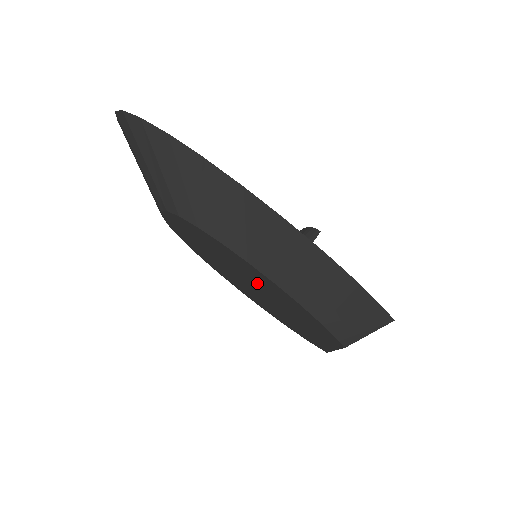
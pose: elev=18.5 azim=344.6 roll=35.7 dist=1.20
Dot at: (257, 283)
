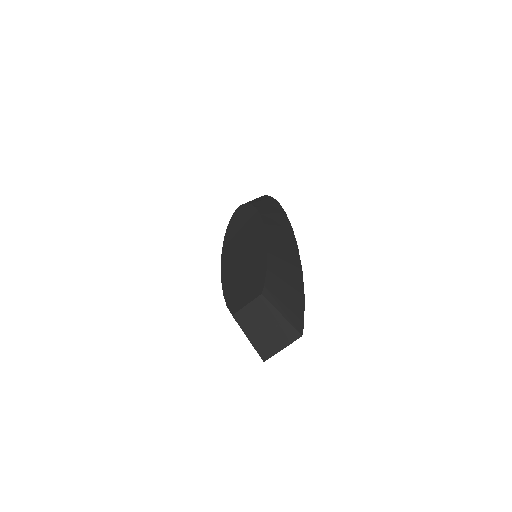
Dot at: (249, 245)
